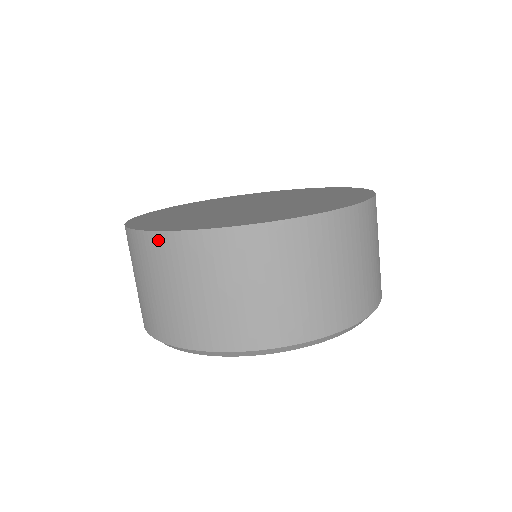
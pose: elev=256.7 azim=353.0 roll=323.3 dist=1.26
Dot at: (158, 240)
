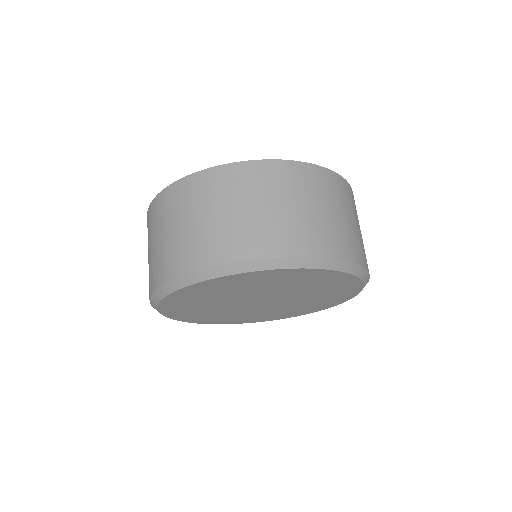
Dot at: occluded
